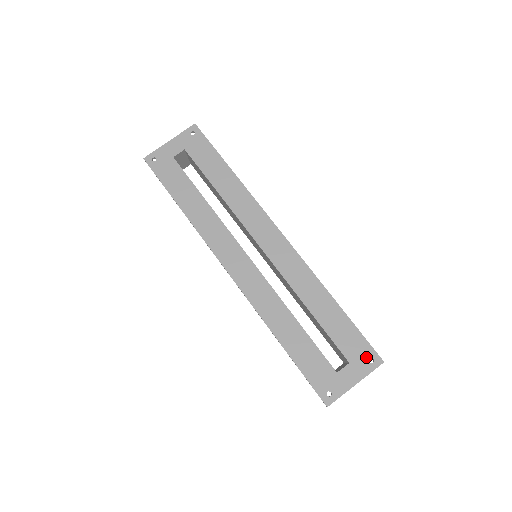
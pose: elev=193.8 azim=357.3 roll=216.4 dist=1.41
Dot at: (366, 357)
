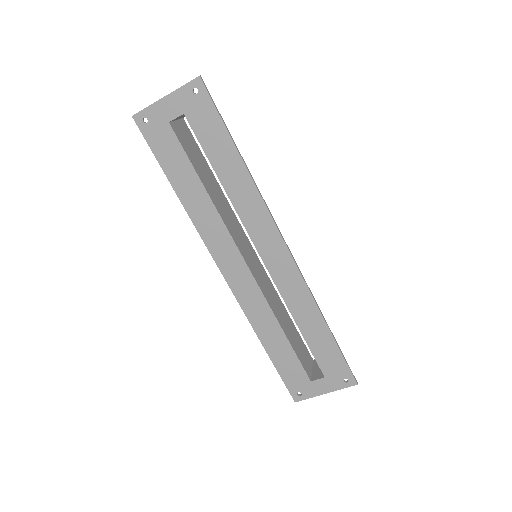
Dot at: (342, 377)
